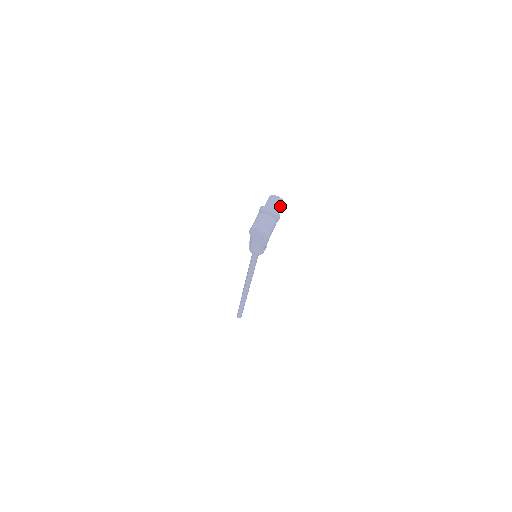
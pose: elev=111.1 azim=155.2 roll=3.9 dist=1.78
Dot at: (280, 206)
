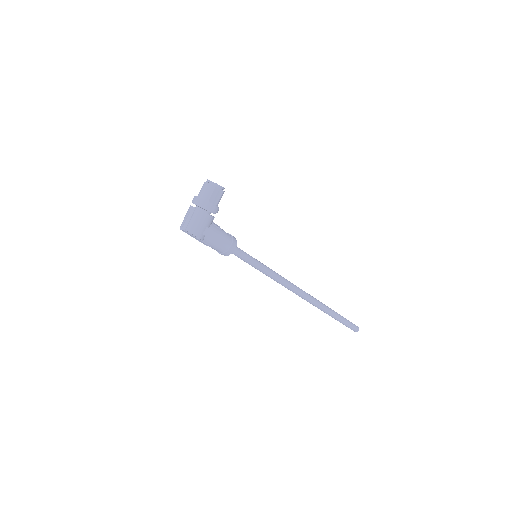
Dot at: (210, 192)
